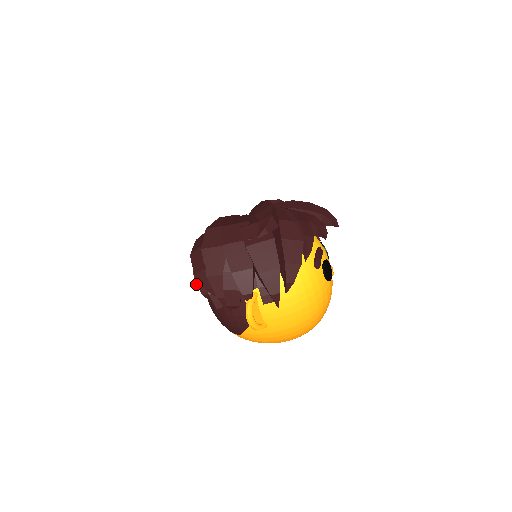
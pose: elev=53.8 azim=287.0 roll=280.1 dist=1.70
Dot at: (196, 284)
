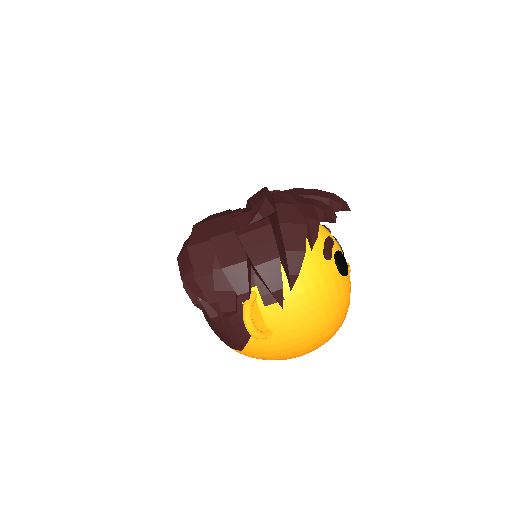
Dot at: (186, 292)
